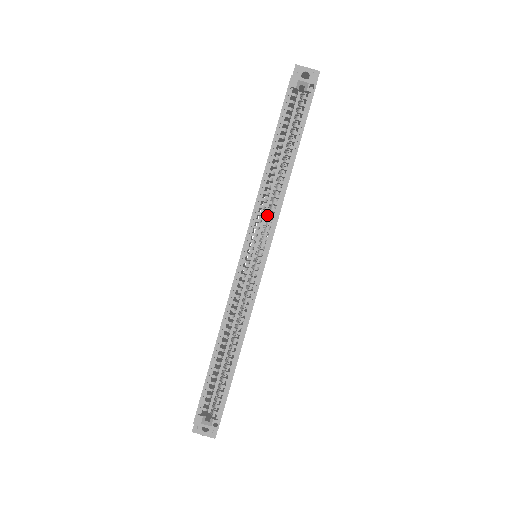
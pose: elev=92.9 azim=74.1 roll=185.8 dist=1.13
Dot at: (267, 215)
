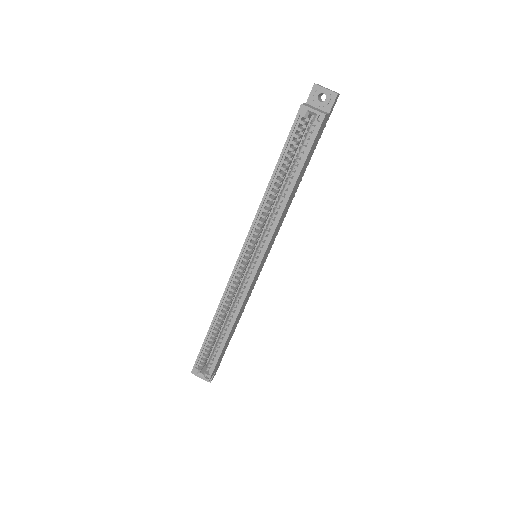
Dot at: occluded
